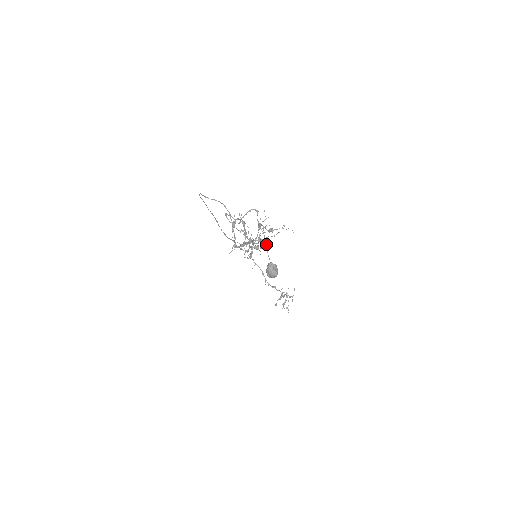
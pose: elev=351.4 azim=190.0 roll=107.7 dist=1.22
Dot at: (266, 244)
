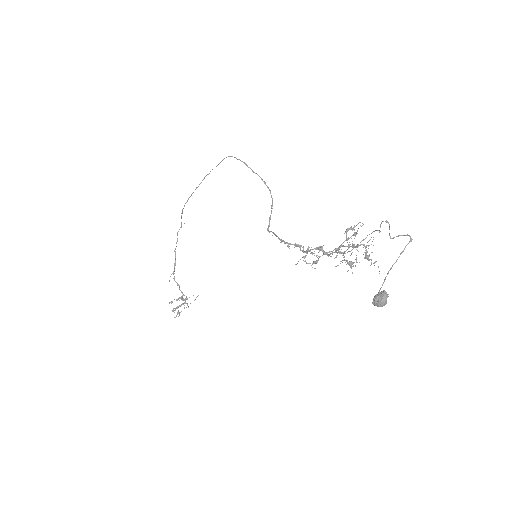
Dot at: occluded
